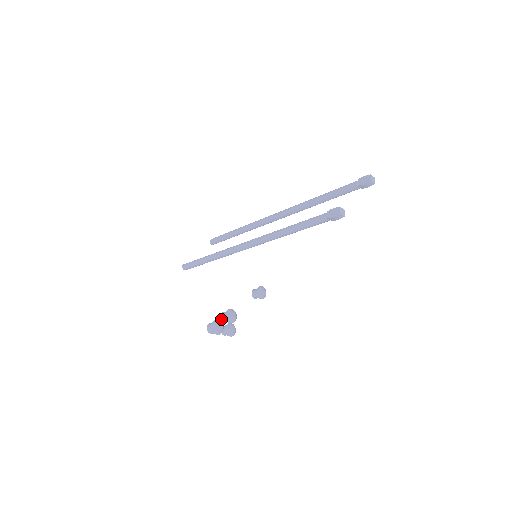
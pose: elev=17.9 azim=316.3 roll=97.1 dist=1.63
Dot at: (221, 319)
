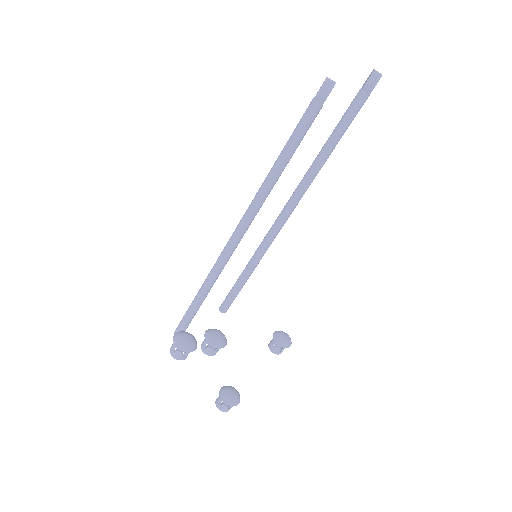
Dot at: (201, 348)
